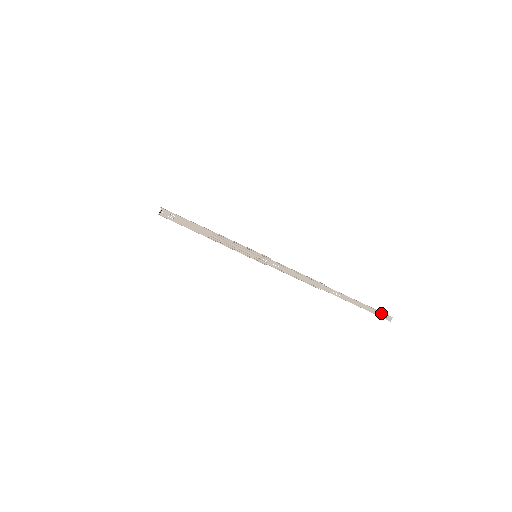
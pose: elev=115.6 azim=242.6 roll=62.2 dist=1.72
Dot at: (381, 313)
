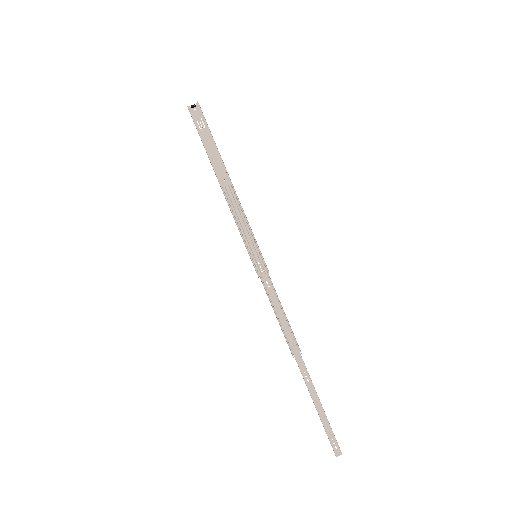
Dot at: (335, 439)
